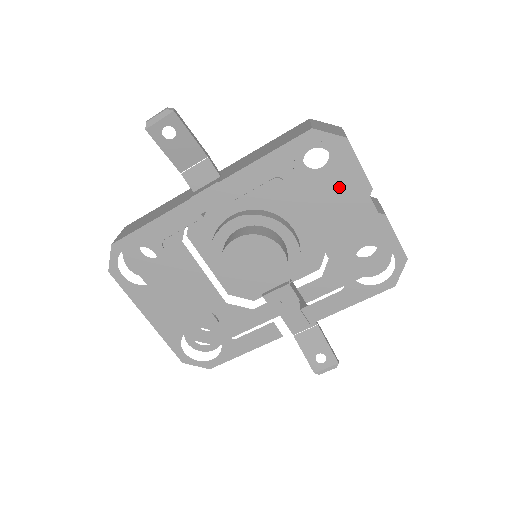
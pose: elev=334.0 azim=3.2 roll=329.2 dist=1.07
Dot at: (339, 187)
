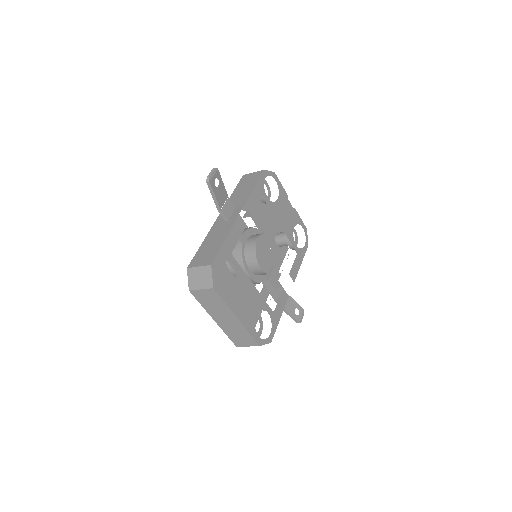
Dot at: (279, 197)
